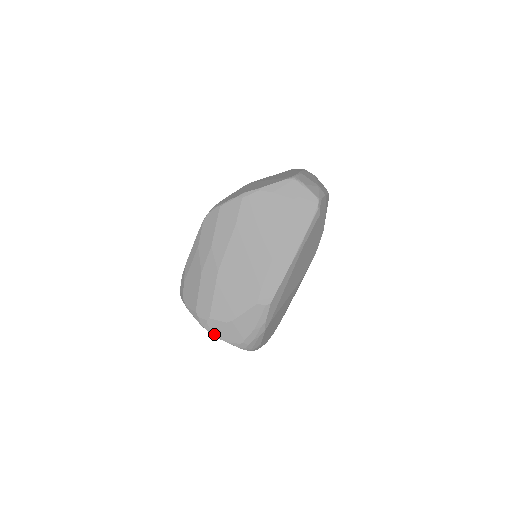
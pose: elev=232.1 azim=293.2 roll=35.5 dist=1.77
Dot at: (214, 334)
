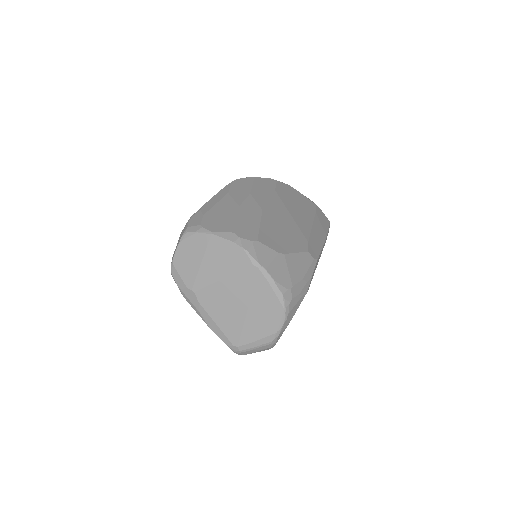
Dot at: (260, 261)
